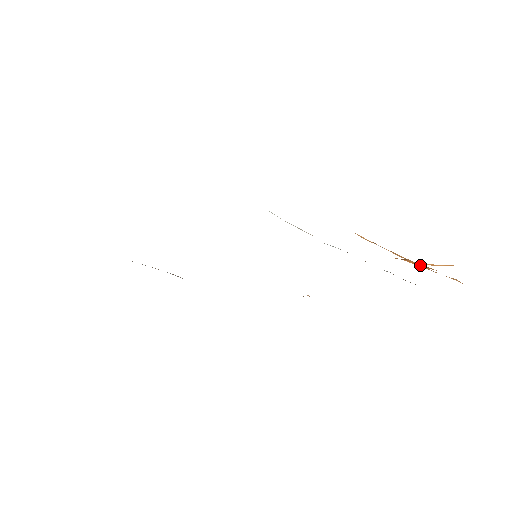
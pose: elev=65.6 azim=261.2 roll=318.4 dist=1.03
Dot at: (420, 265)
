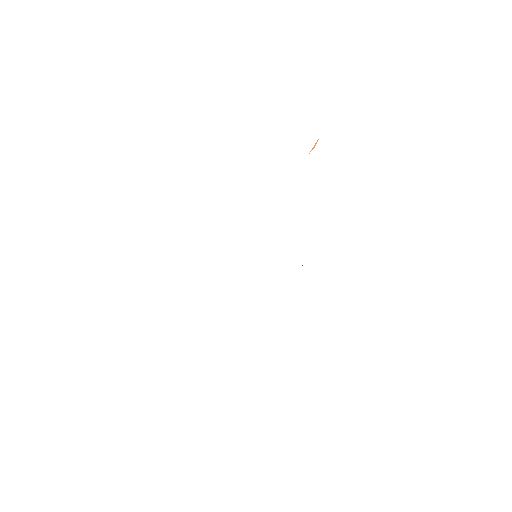
Dot at: occluded
